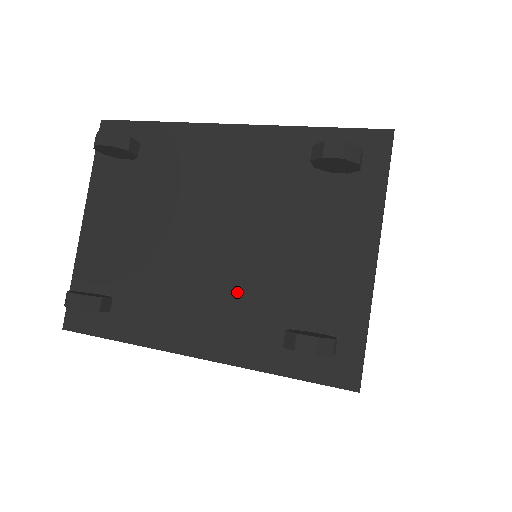
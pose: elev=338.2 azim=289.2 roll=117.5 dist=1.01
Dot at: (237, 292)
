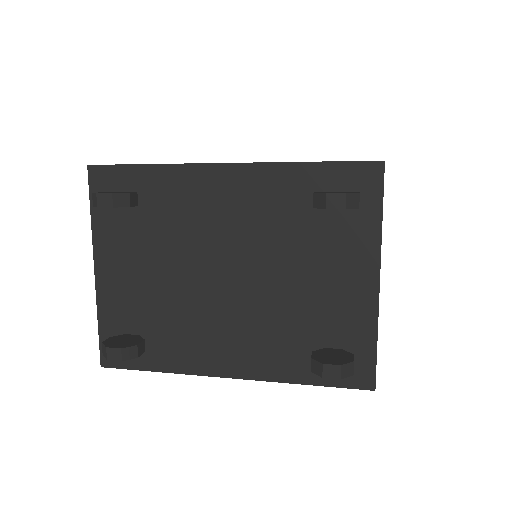
Dot at: (258, 320)
